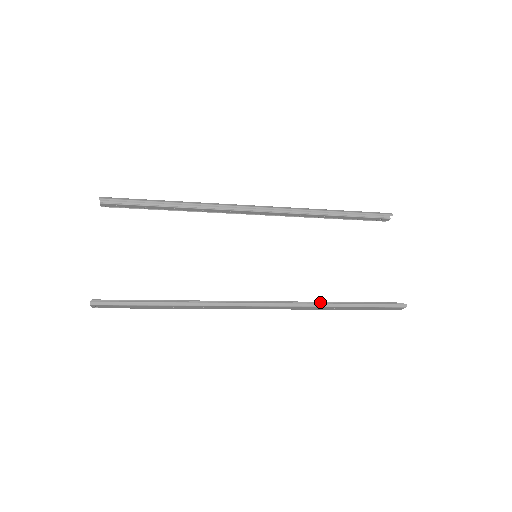
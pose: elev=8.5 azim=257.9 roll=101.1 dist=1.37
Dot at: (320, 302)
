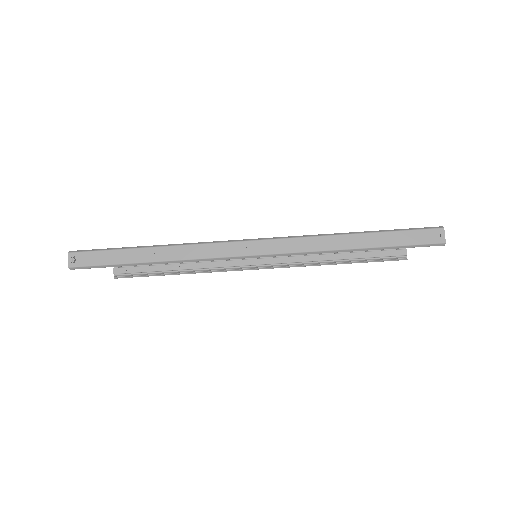
Dot at: (328, 237)
